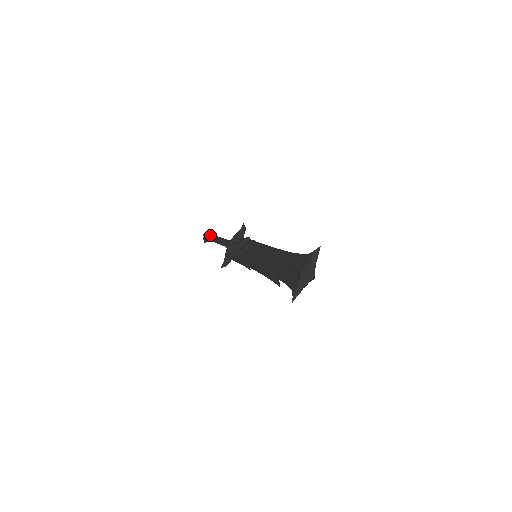
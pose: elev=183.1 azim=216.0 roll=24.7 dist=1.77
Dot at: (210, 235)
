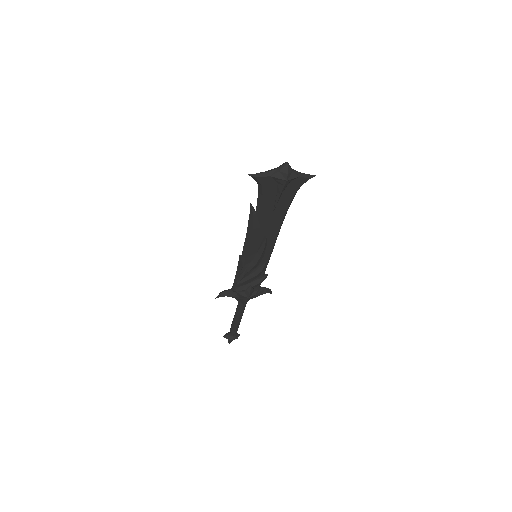
Dot at: occluded
